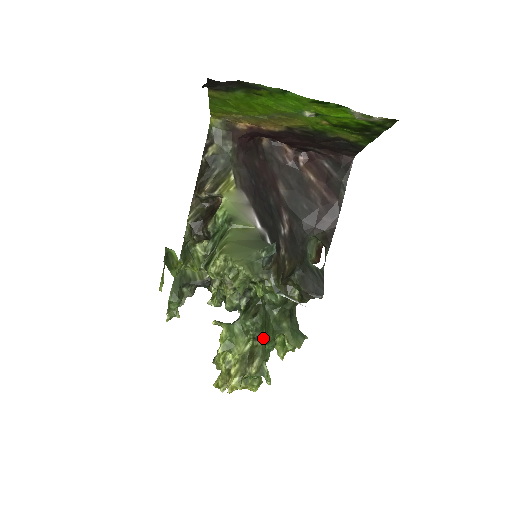
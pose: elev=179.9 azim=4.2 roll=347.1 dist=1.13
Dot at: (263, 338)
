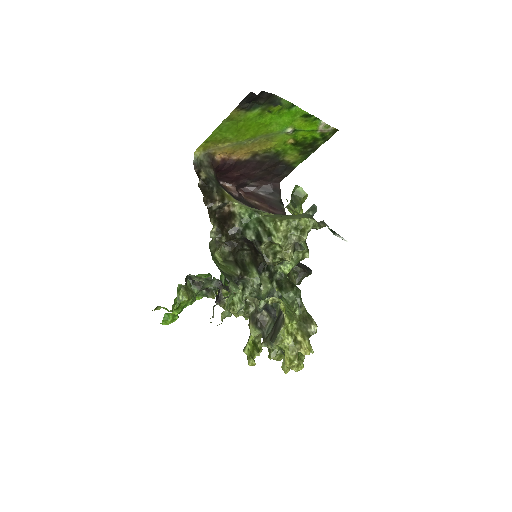
Dot at: (303, 306)
